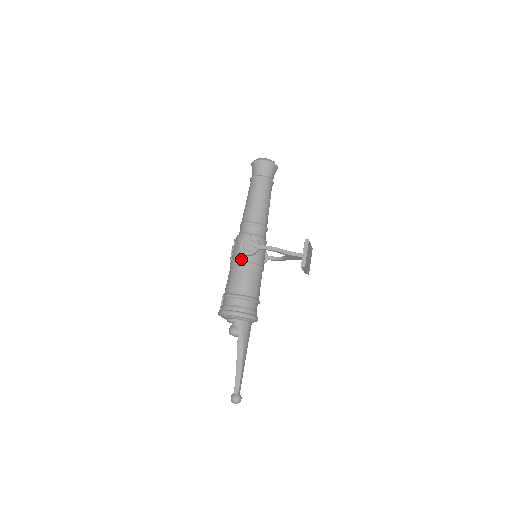
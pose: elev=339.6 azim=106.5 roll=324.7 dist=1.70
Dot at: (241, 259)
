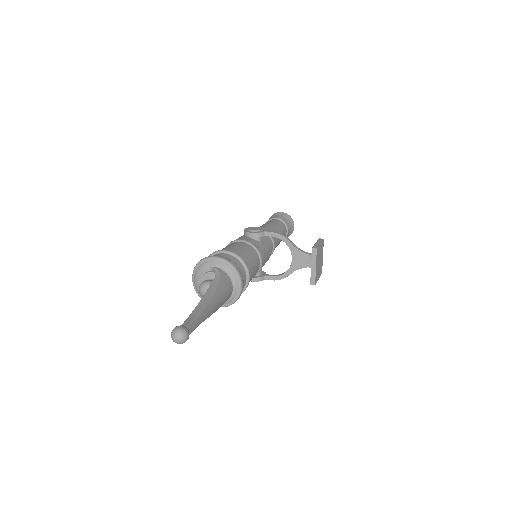
Dot at: (241, 239)
